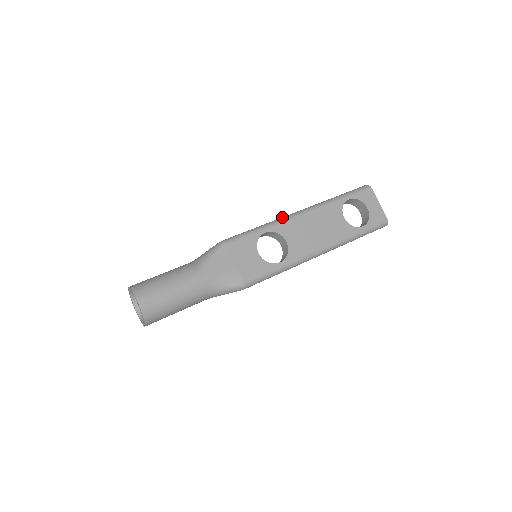
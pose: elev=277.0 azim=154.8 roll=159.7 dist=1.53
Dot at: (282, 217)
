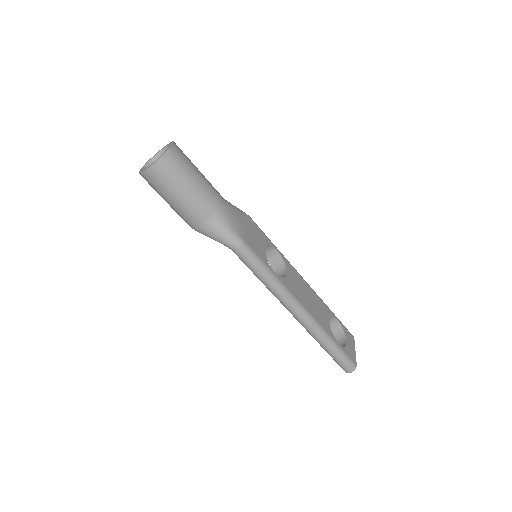
Dot at: occluded
